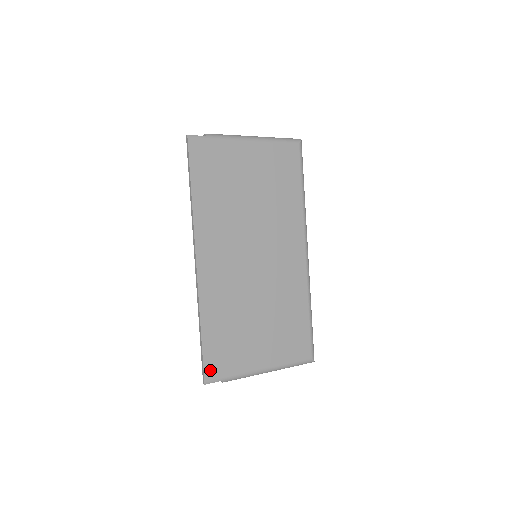
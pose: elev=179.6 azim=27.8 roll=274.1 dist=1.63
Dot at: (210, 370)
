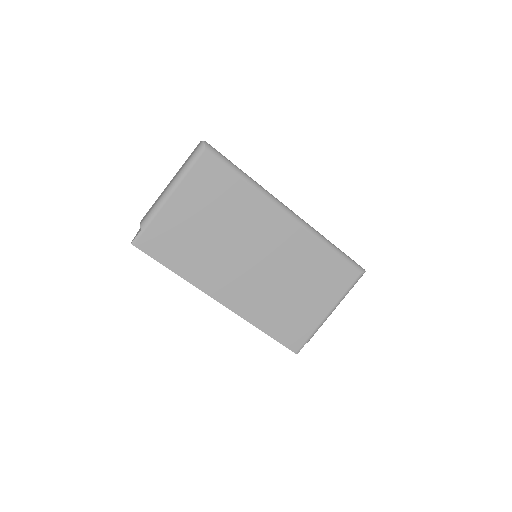
Dot at: (293, 345)
